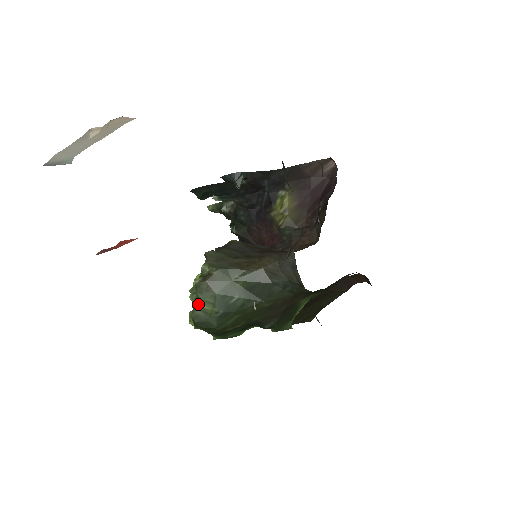
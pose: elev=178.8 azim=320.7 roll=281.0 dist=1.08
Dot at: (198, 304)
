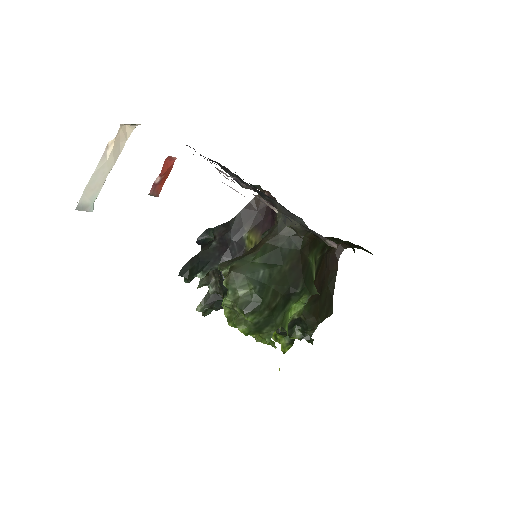
Dot at: (237, 295)
